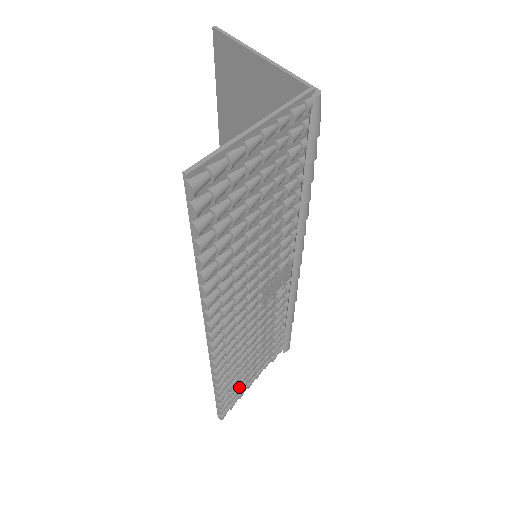
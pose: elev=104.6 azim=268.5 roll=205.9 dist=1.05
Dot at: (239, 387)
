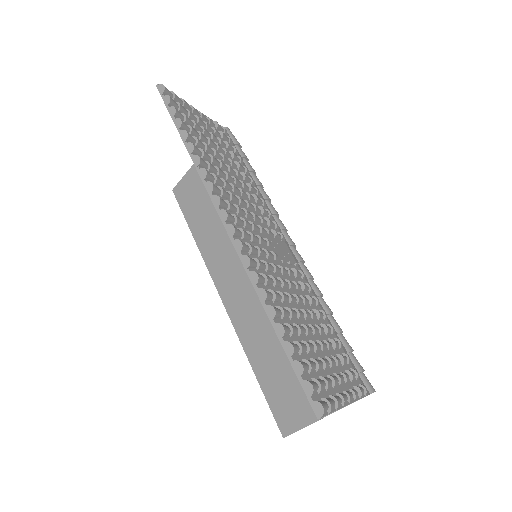
Dot at: (321, 377)
